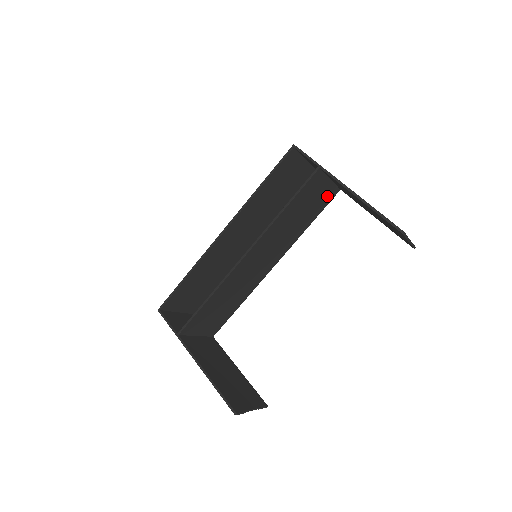
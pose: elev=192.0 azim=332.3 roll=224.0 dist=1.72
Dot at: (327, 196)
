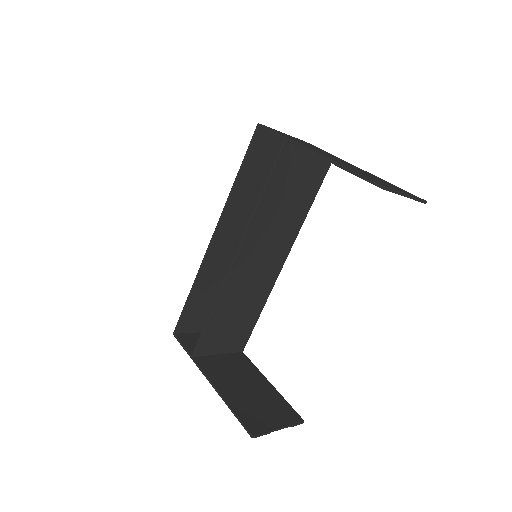
Dot at: (317, 170)
